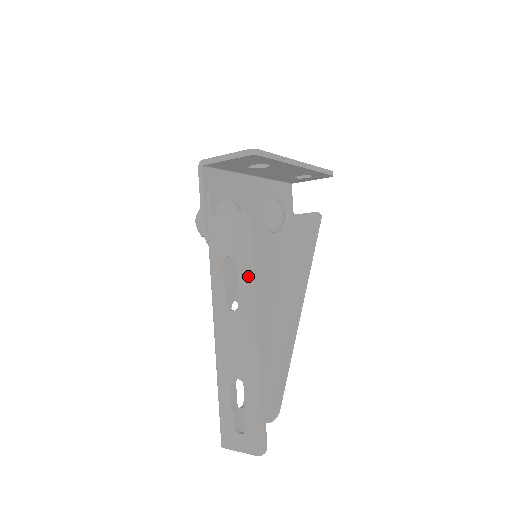
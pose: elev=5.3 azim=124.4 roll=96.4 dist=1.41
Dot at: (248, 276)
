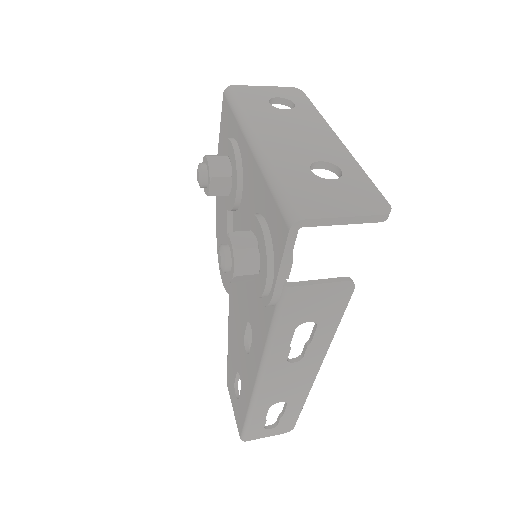
Dot at: (327, 335)
